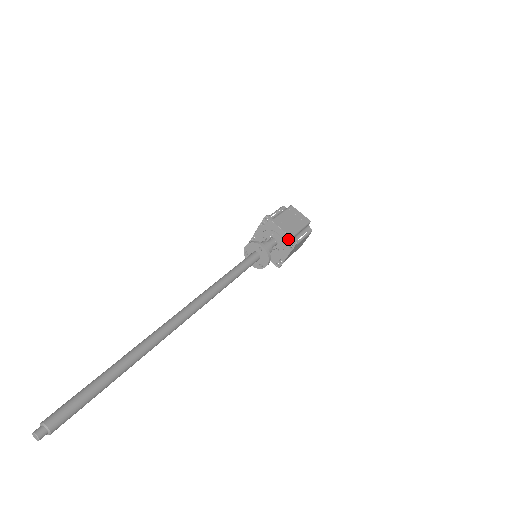
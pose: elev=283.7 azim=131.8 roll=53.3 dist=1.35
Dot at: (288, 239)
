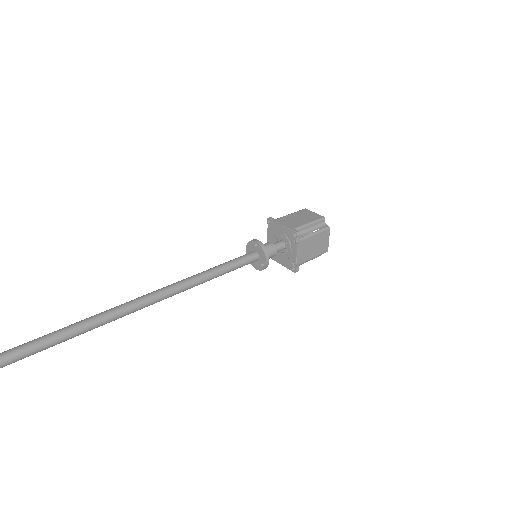
Dot at: (290, 233)
